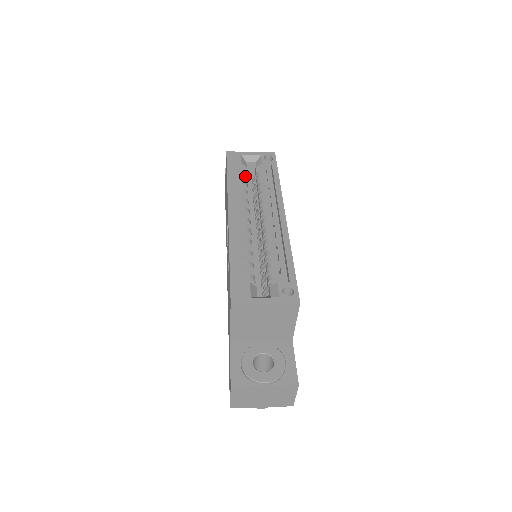
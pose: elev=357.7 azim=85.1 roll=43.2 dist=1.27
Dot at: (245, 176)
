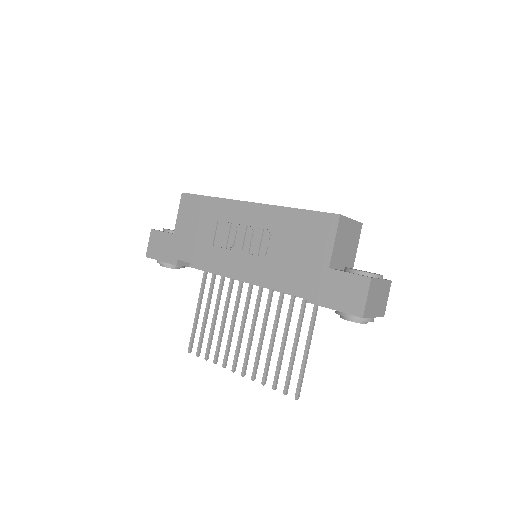
Dot at: occluded
